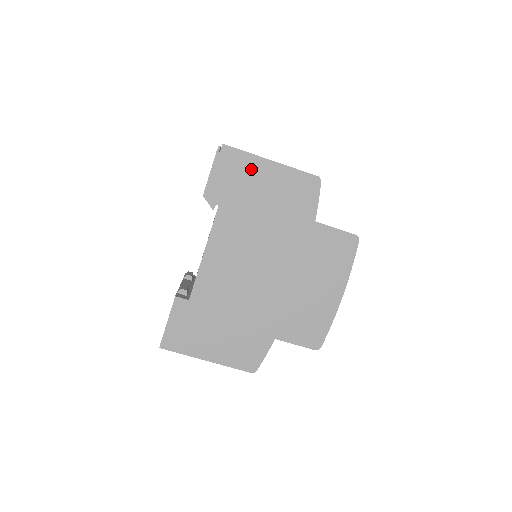
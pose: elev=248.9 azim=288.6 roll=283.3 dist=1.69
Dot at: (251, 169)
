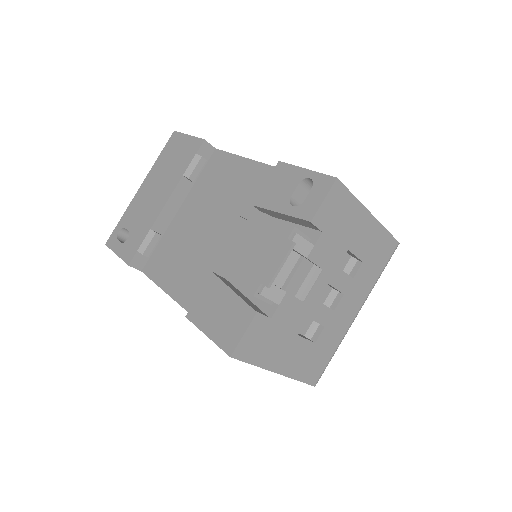
Dot at: occluded
